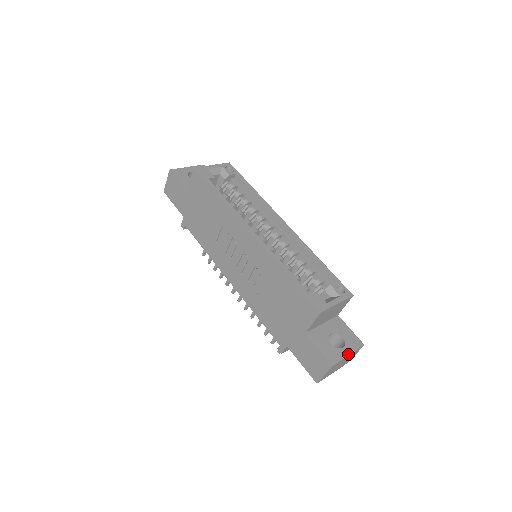
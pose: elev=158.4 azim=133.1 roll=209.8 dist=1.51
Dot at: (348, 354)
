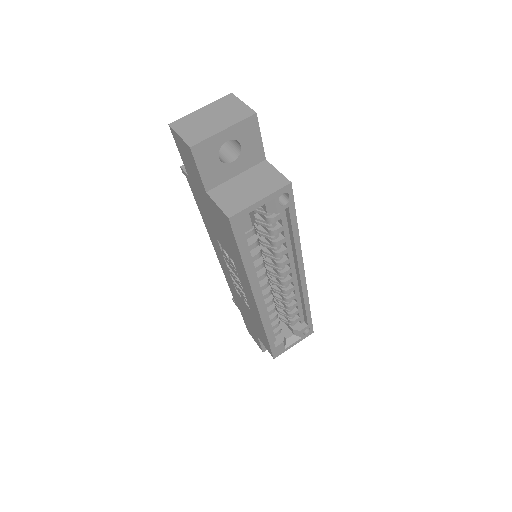
Dot at: occluded
